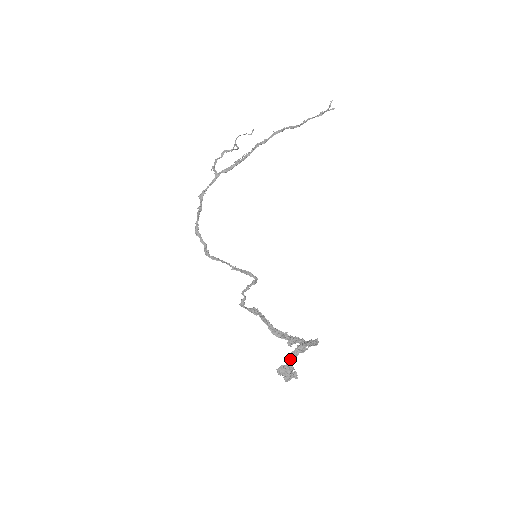
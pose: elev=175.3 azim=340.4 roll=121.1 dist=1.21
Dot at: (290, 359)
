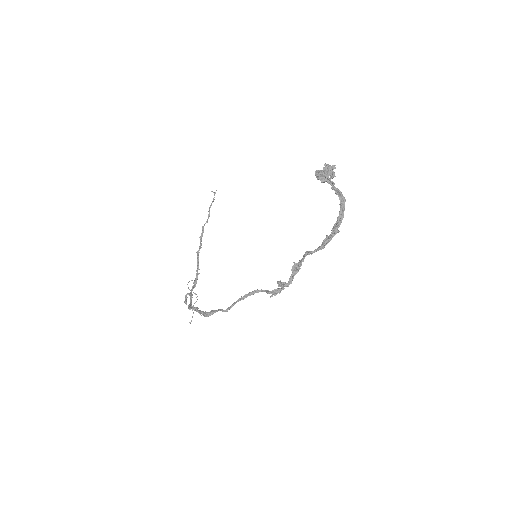
Dot at: occluded
